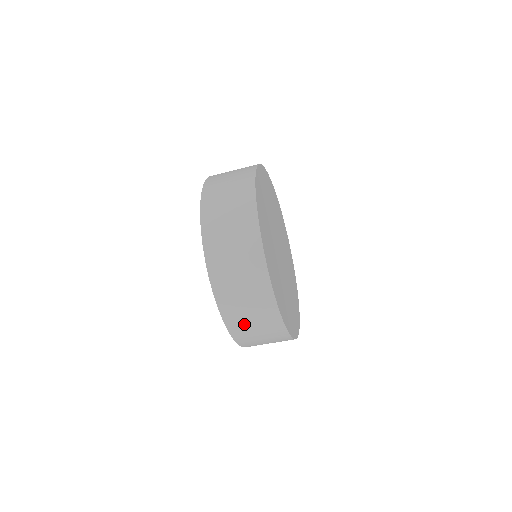
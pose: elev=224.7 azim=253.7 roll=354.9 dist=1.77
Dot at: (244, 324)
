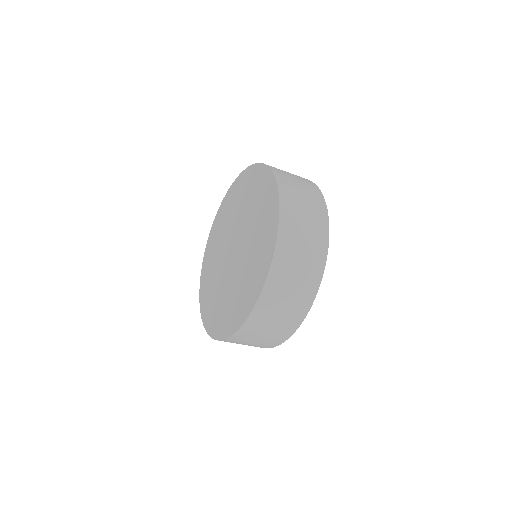
Dot at: (278, 298)
